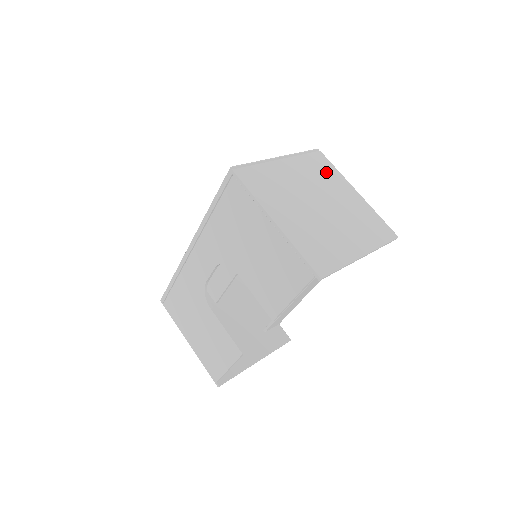
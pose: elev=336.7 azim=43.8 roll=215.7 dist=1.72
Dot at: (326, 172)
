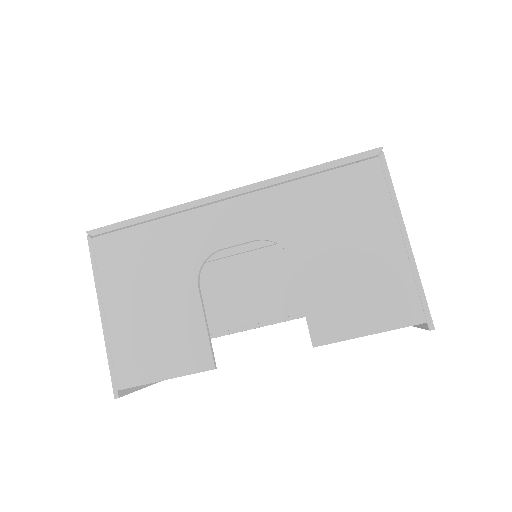
Dot at: occluded
